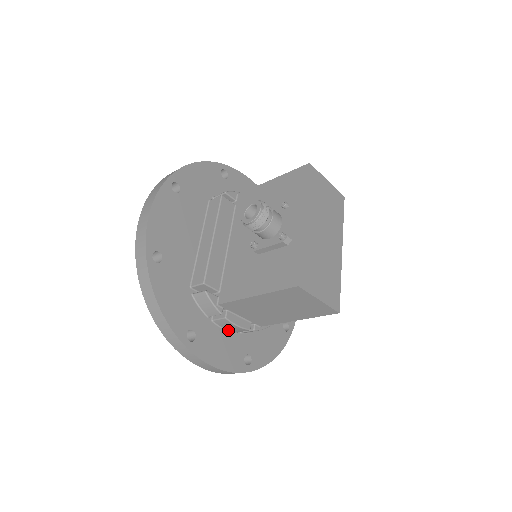
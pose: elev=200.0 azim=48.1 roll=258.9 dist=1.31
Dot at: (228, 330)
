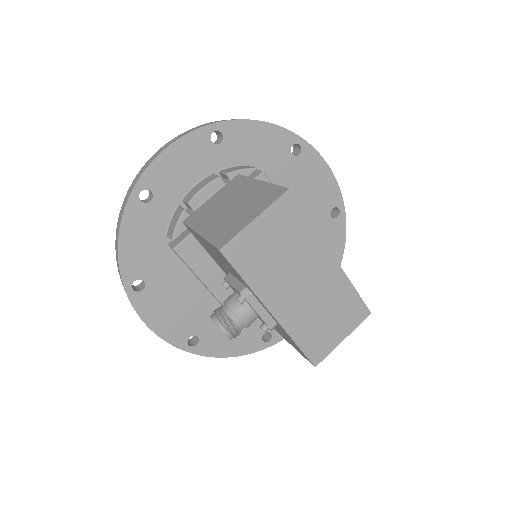
Dot at: occluded
